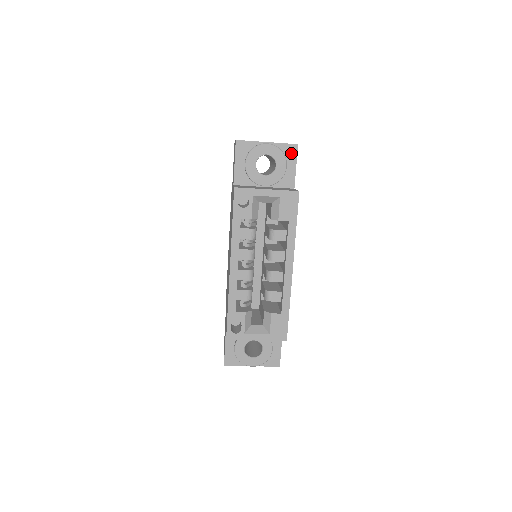
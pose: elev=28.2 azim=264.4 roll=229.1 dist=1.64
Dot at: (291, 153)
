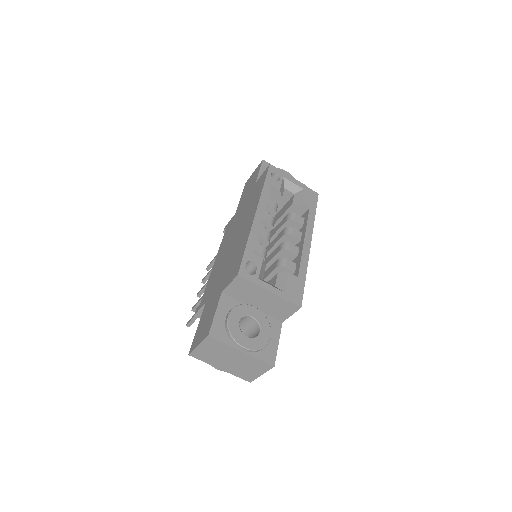
Dot at: occluded
